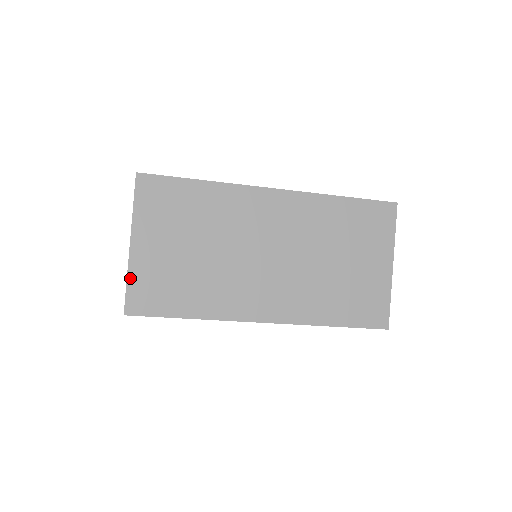
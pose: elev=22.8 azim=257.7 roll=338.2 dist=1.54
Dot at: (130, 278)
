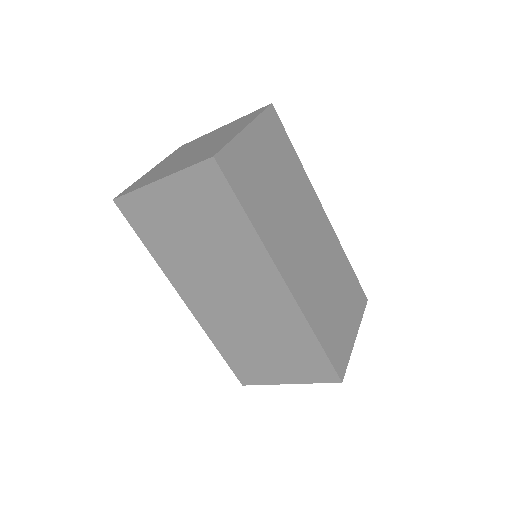
Dot at: (233, 143)
